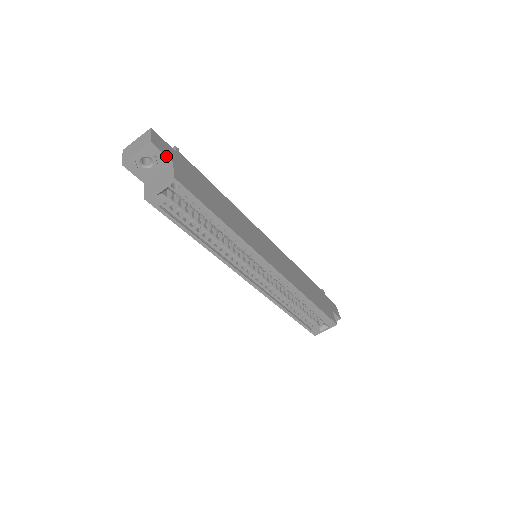
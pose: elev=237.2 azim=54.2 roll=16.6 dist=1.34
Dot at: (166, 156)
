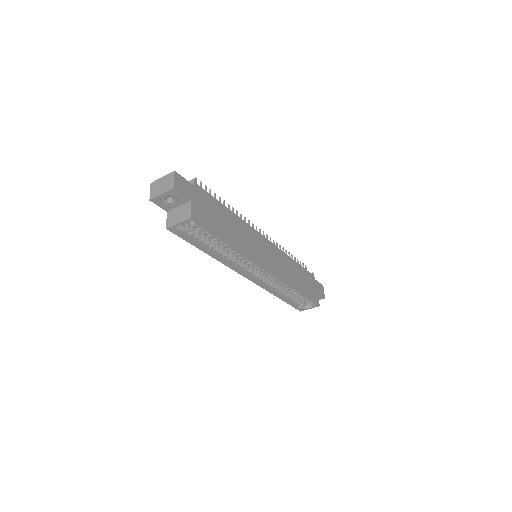
Dot at: (185, 197)
